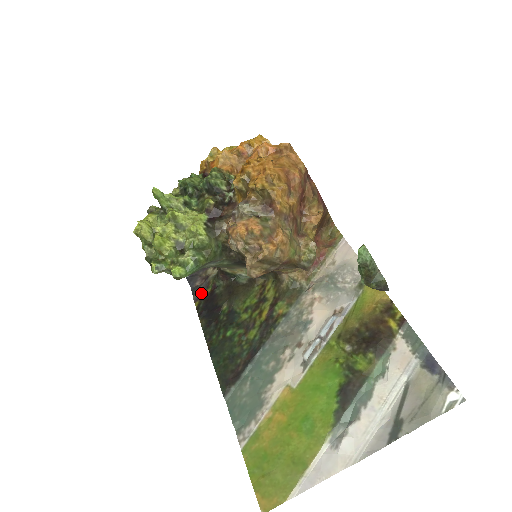
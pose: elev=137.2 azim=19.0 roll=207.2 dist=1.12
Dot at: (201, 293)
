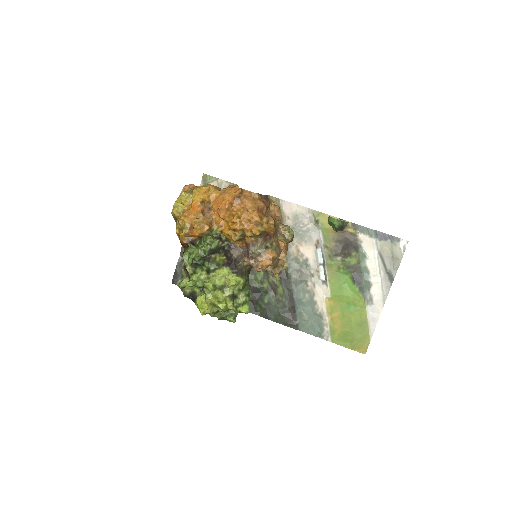
Dot at: occluded
